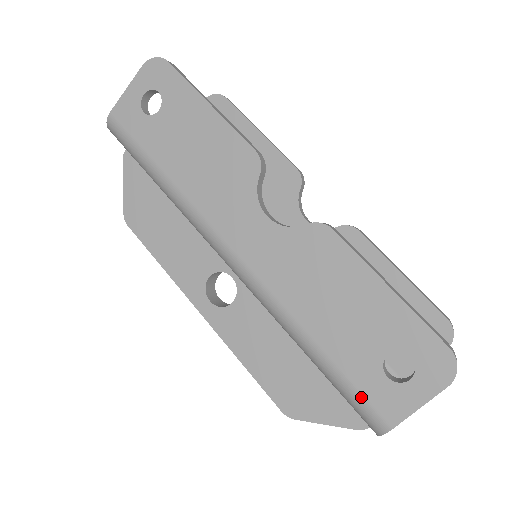
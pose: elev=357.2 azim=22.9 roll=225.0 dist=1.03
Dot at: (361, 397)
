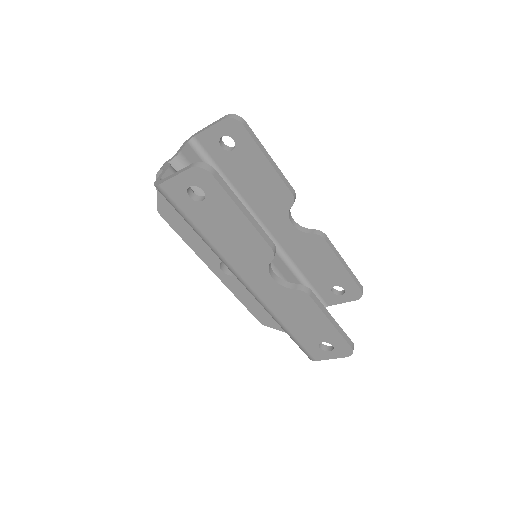
Dot at: (305, 350)
